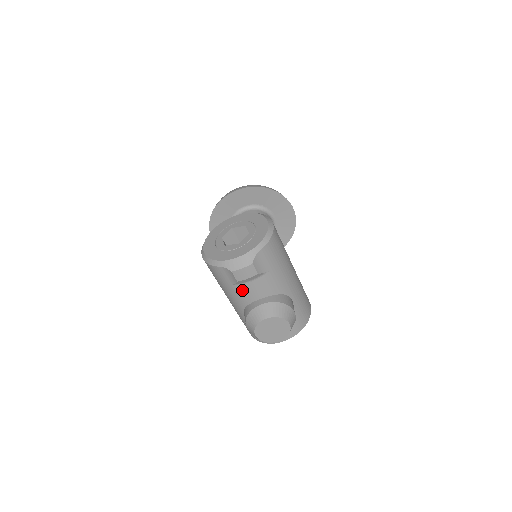
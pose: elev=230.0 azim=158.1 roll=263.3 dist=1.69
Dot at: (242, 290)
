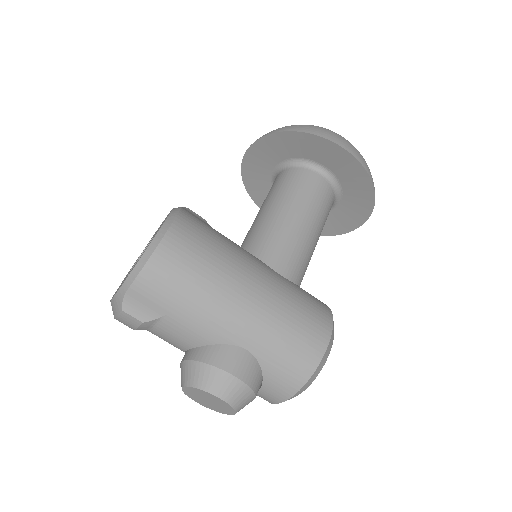
Dot at: (159, 337)
